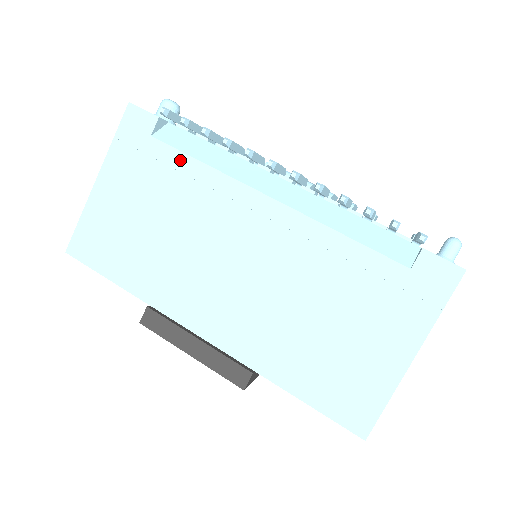
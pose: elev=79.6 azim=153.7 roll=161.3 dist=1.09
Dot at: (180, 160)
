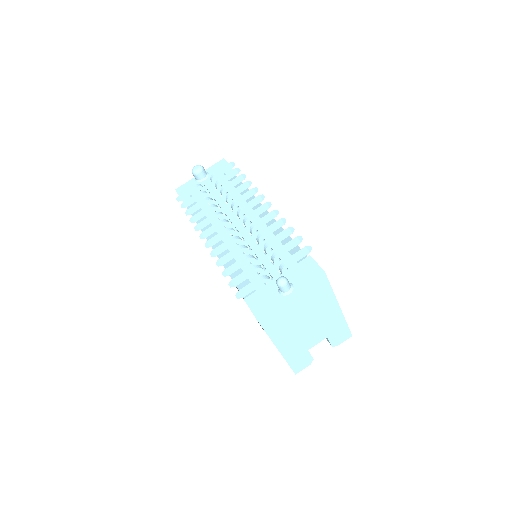
Dot at: occluded
